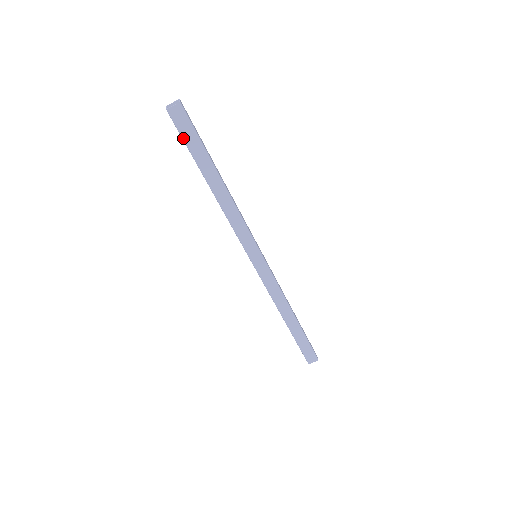
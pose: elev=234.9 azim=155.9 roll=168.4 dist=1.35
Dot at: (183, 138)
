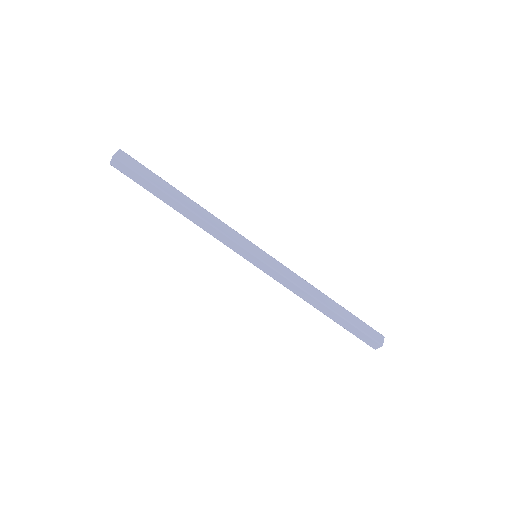
Dot at: (137, 173)
